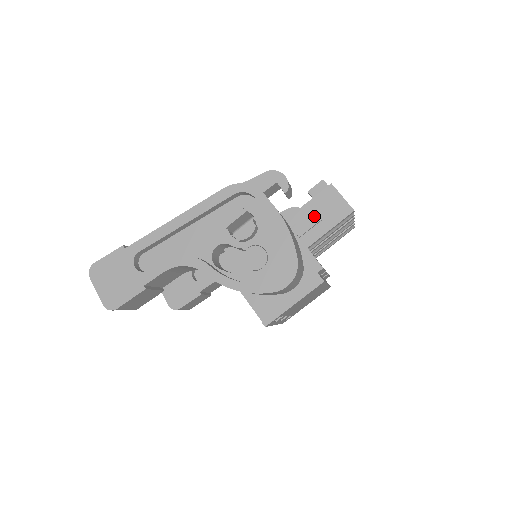
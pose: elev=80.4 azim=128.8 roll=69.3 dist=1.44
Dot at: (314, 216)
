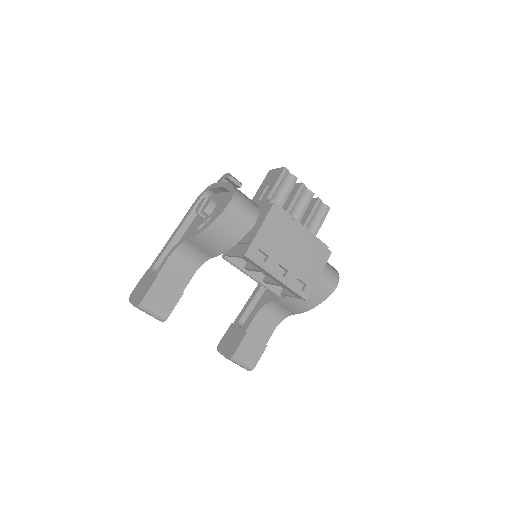
Dot at: (263, 188)
